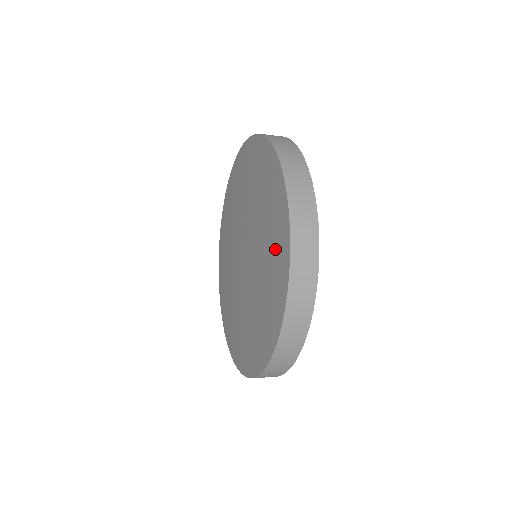
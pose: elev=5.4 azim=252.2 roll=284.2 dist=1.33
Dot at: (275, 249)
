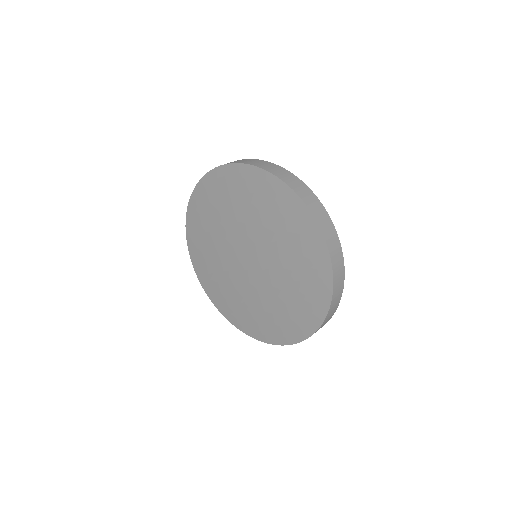
Dot at: (311, 277)
